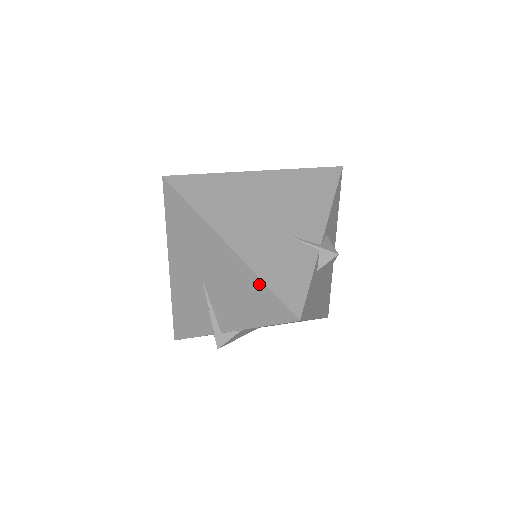
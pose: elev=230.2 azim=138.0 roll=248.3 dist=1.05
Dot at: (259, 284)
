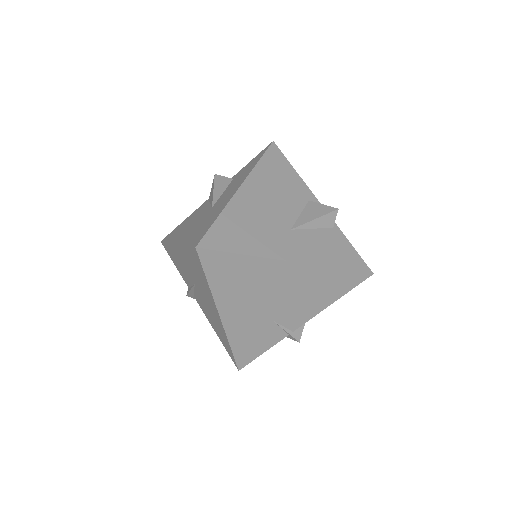
Dot at: (228, 343)
